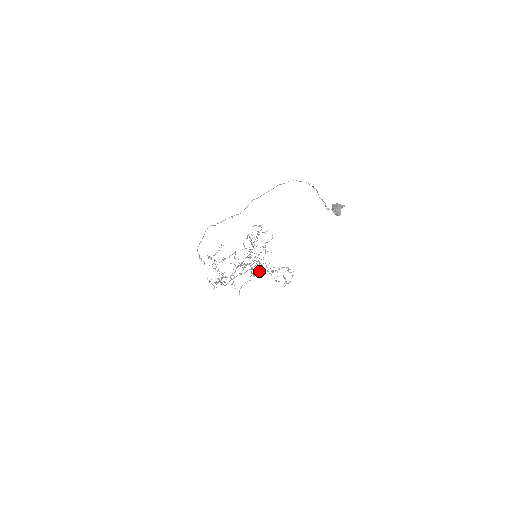
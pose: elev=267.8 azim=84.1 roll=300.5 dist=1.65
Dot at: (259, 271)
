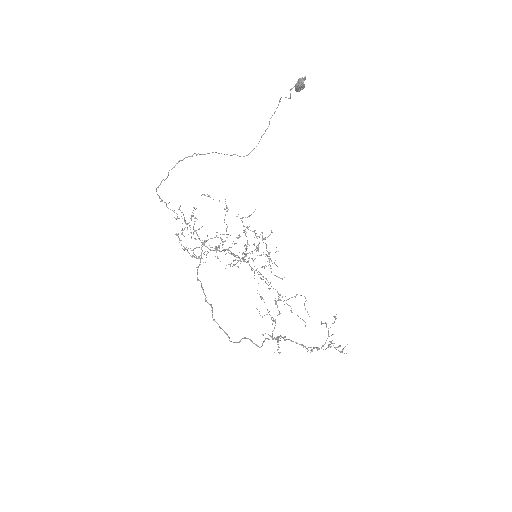
Dot at: (247, 217)
